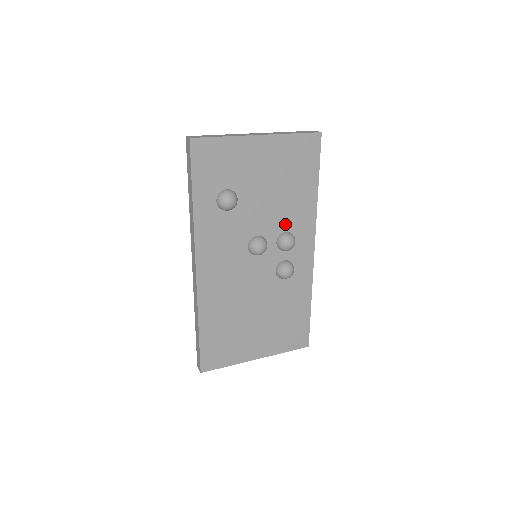
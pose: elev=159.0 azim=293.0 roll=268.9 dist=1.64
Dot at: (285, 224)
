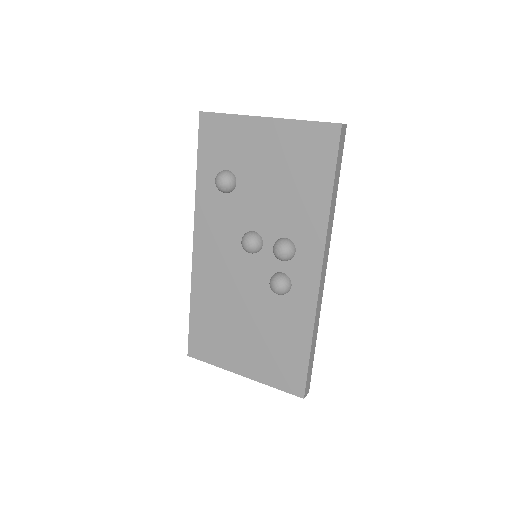
Dot at: (286, 228)
